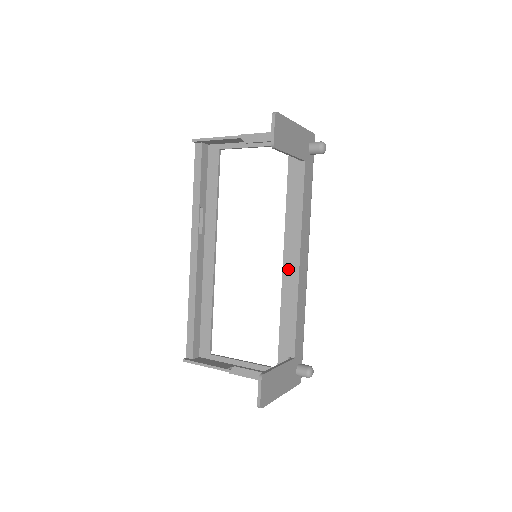
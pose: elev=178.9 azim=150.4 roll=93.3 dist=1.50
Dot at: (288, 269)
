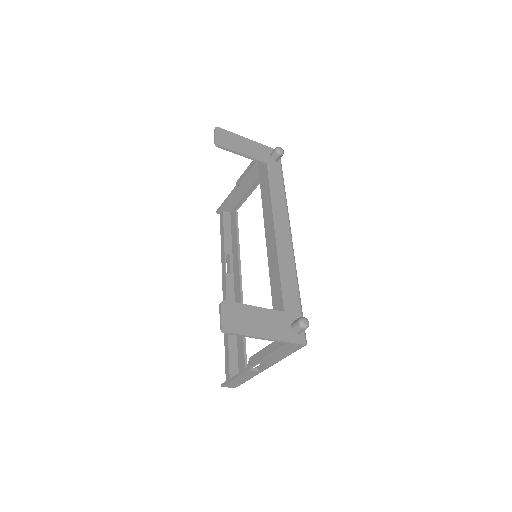
Dot at: (269, 242)
